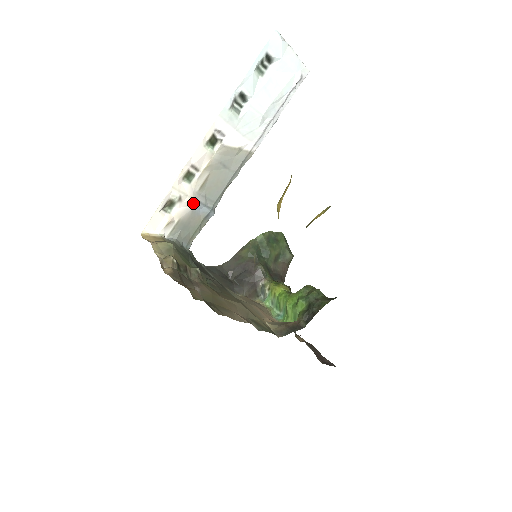
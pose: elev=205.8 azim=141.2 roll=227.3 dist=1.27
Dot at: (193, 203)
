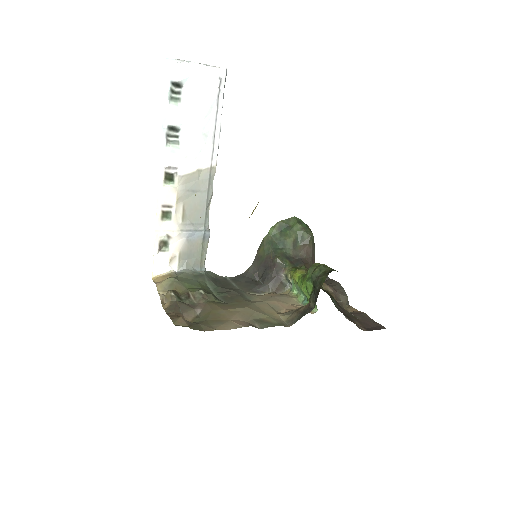
Dot at: (183, 234)
